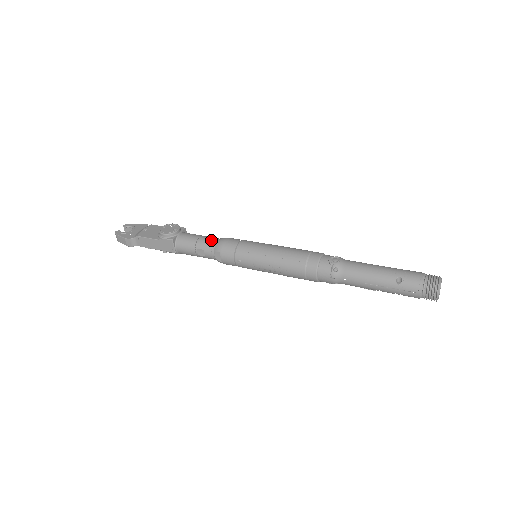
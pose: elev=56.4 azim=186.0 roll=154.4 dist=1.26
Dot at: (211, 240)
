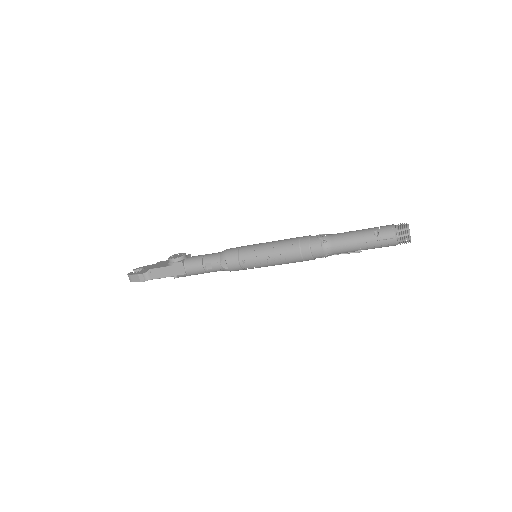
Dot at: (215, 254)
